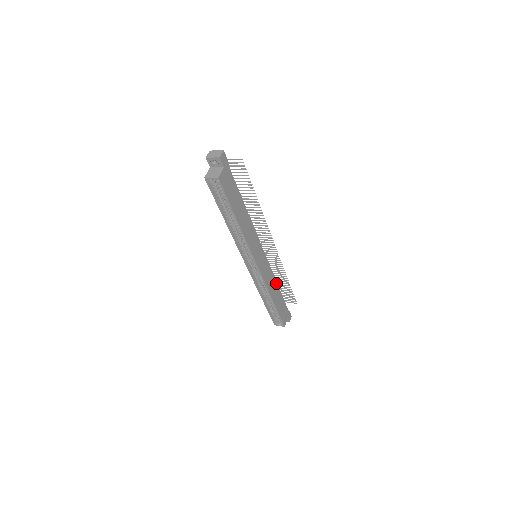
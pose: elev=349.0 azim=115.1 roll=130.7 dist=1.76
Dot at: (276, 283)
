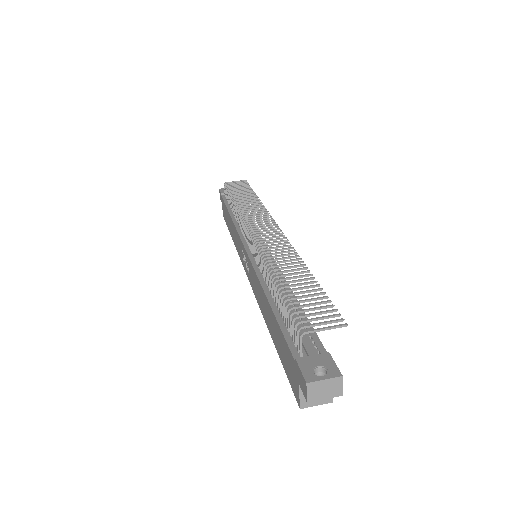
Dot at: occluded
